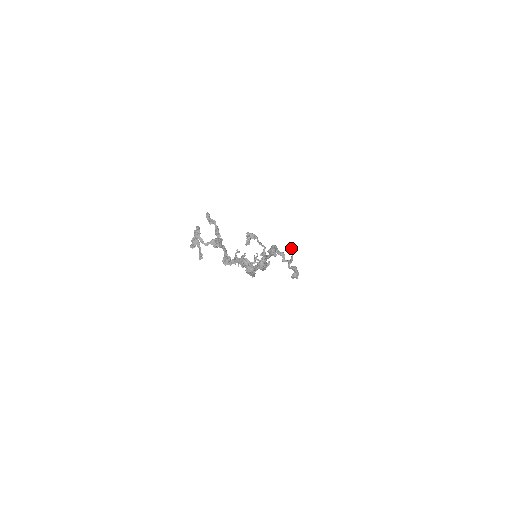
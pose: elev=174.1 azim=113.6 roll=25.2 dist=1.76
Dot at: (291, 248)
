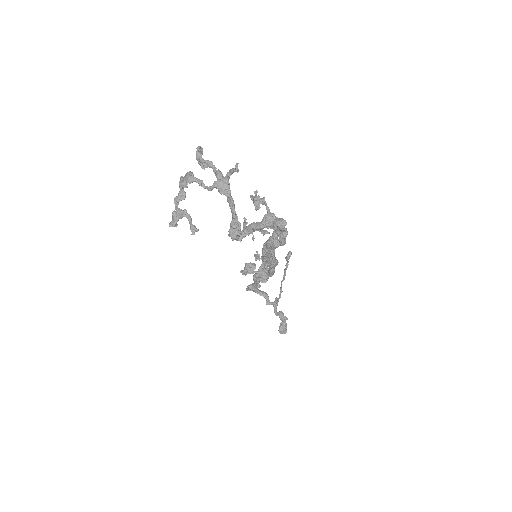
Dot at: (287, 259)
